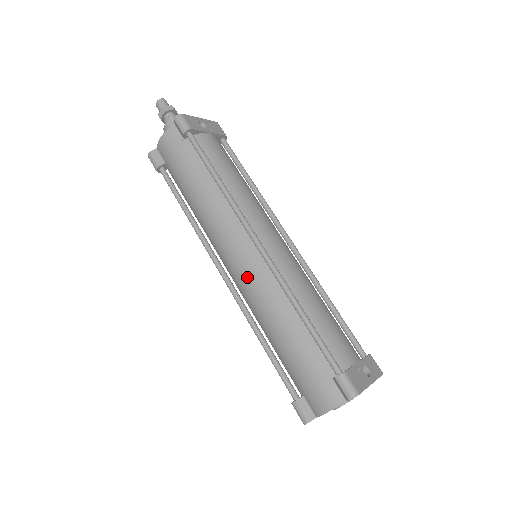
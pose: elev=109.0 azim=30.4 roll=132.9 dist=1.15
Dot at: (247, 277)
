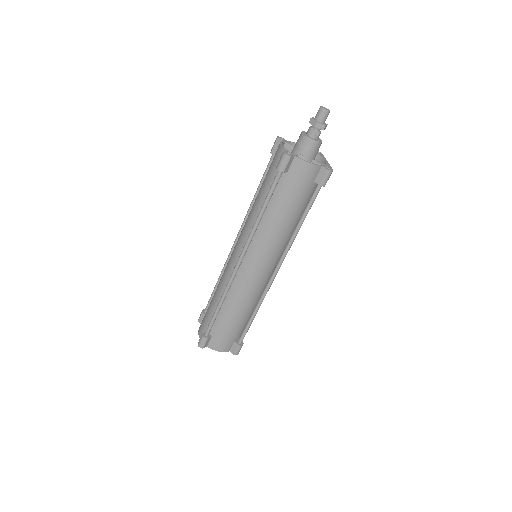
Dot at: (253, 281)
